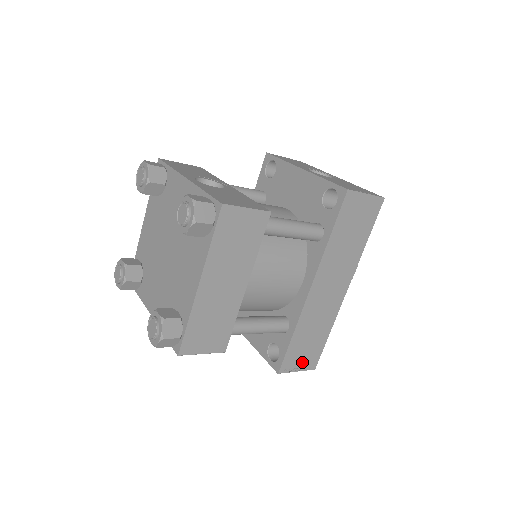
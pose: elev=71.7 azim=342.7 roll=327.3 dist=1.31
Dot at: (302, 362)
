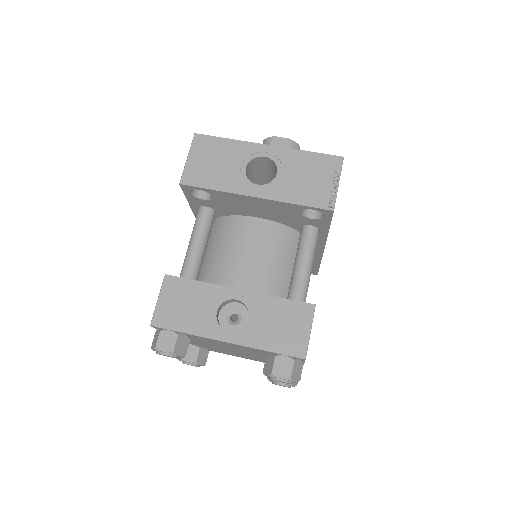
Dot at: occluded
